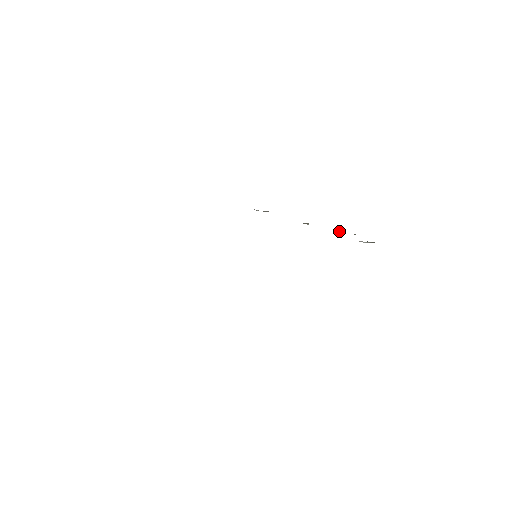
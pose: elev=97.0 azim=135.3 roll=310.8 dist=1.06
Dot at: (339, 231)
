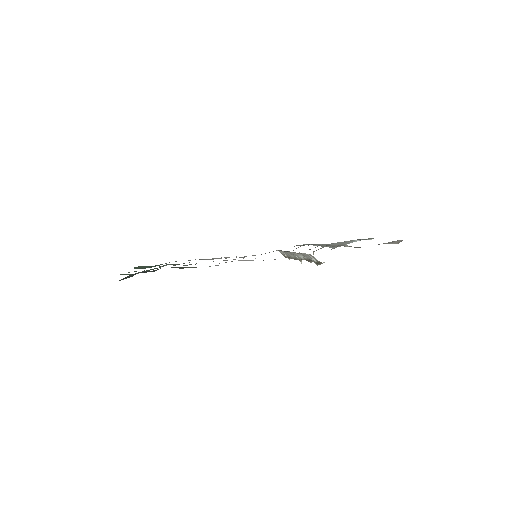
Dot at: (310, 262)
